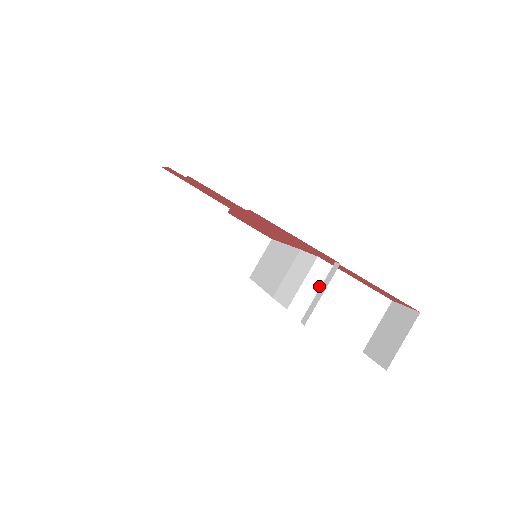
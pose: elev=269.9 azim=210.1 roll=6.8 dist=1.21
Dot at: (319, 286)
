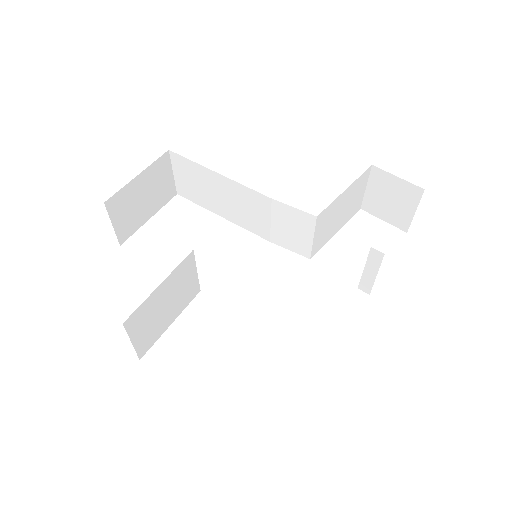
Dot at: (324, 225)
